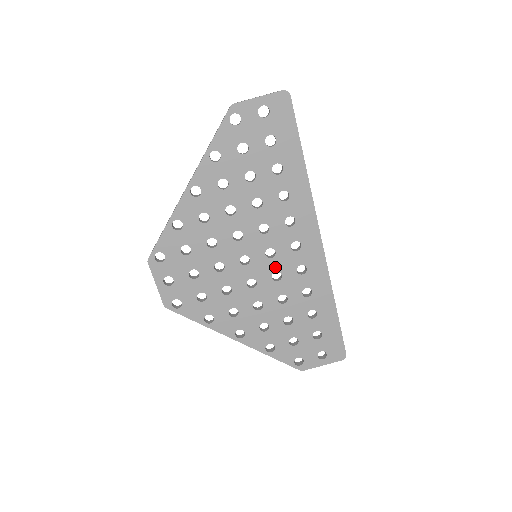
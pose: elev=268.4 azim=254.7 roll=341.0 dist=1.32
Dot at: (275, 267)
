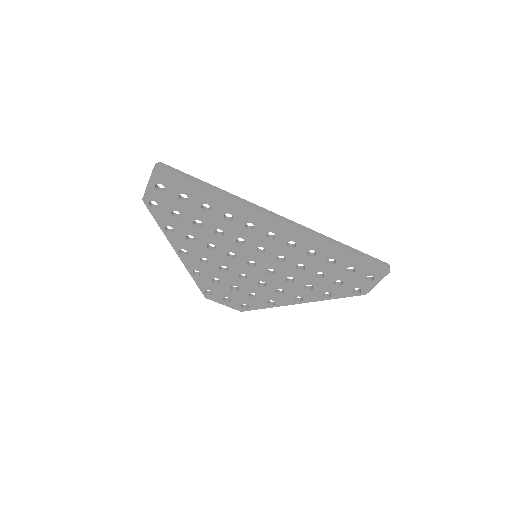
Dot at: (273, 255)
